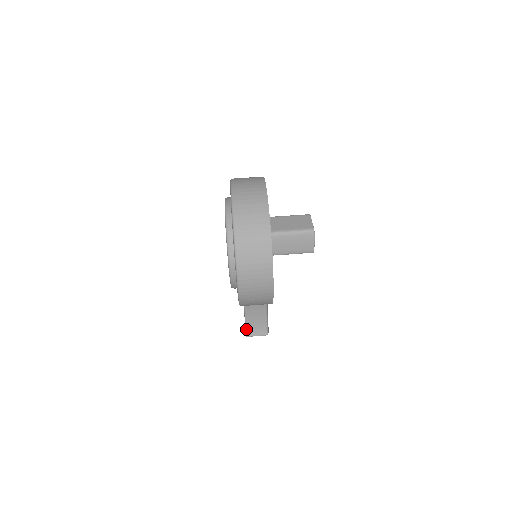
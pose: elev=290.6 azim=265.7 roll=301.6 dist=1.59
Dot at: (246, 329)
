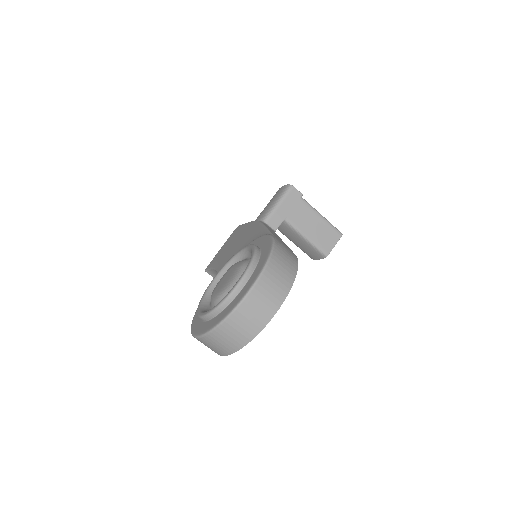
Dot at: (208, 269)
